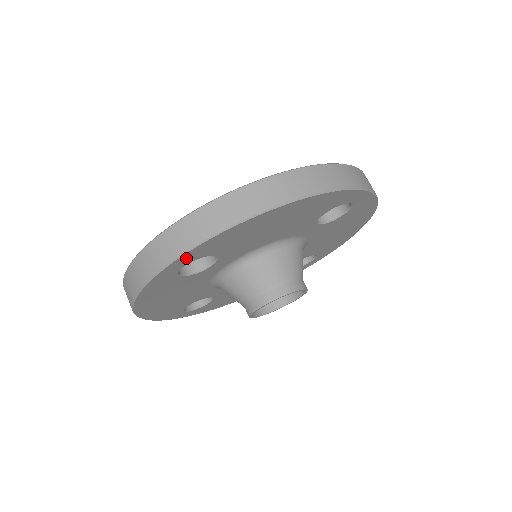
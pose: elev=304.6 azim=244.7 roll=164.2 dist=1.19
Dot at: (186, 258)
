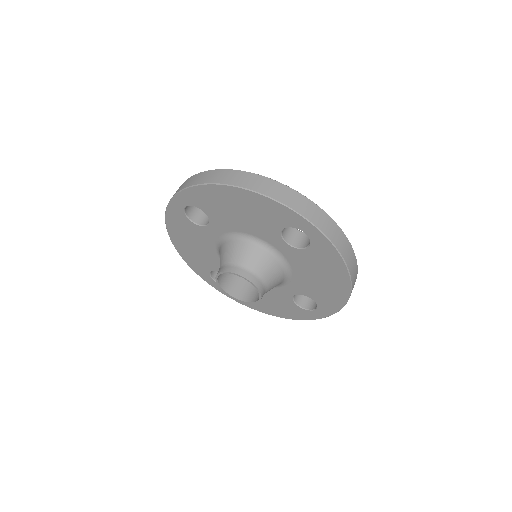
Dot at: (184, 197)
